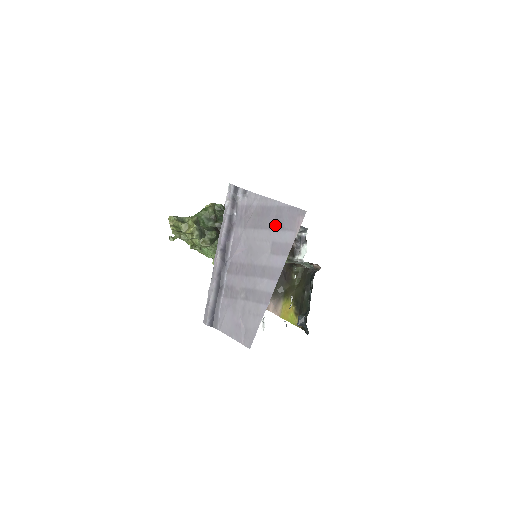
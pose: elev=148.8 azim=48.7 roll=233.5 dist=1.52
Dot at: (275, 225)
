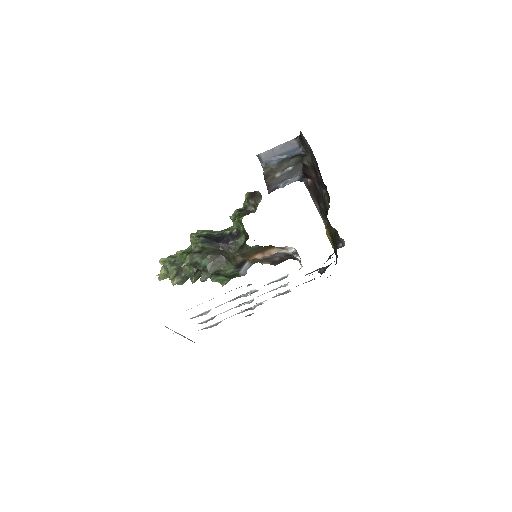
Dot at: occluded
